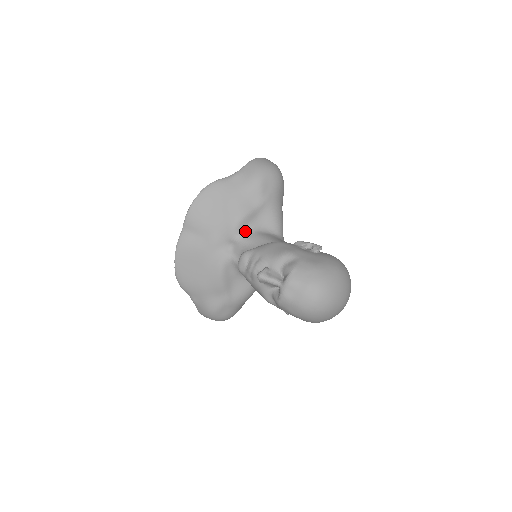
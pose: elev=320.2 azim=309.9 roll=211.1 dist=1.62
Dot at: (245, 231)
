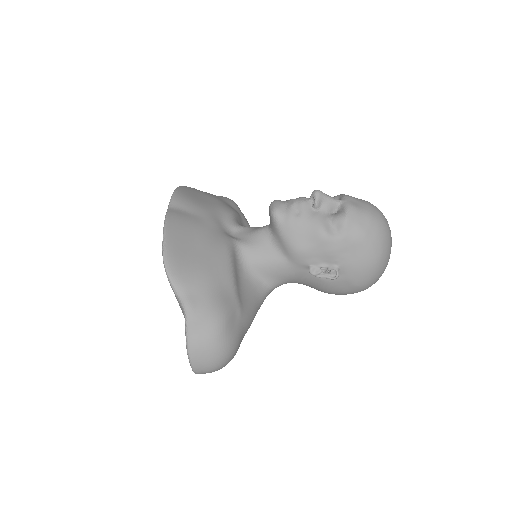
Dot at: (241, 225)
